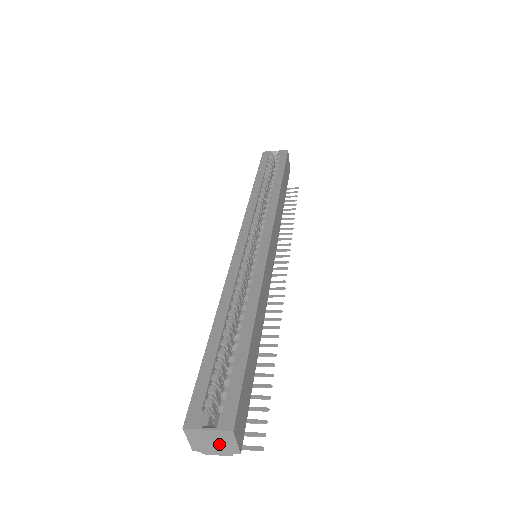
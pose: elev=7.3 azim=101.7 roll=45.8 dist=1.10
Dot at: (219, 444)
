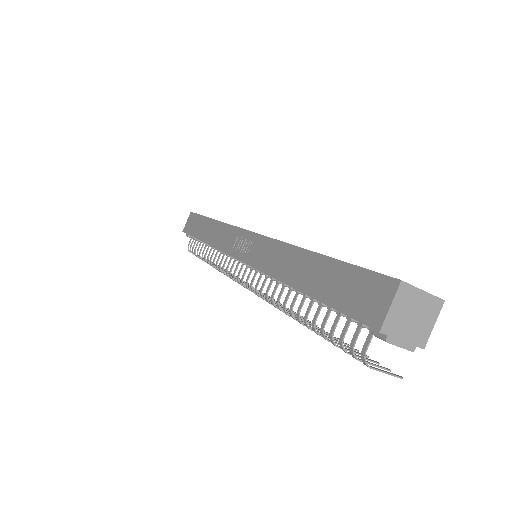
Dot at: (416, 323)
